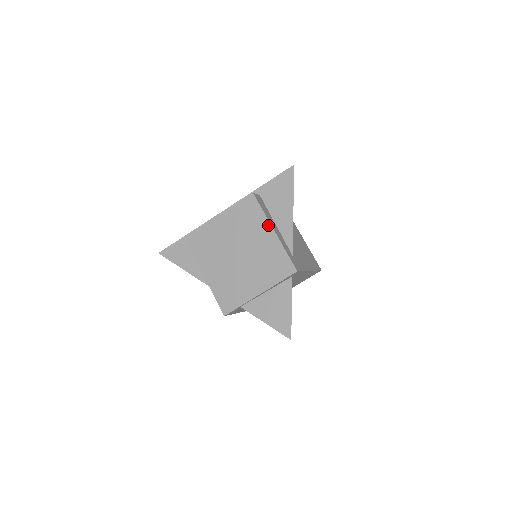
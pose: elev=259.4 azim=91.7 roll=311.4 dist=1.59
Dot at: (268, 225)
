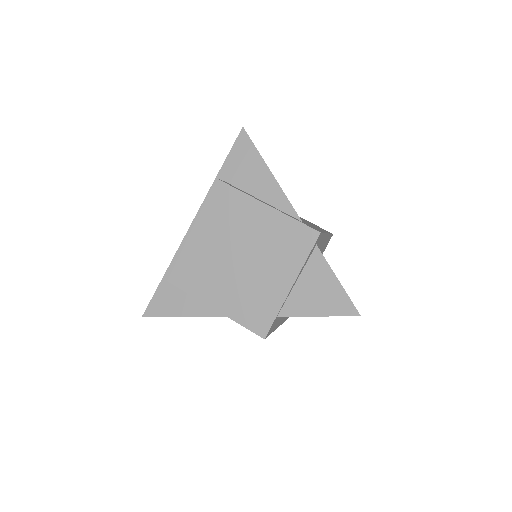
Dot at: (255, 202)
